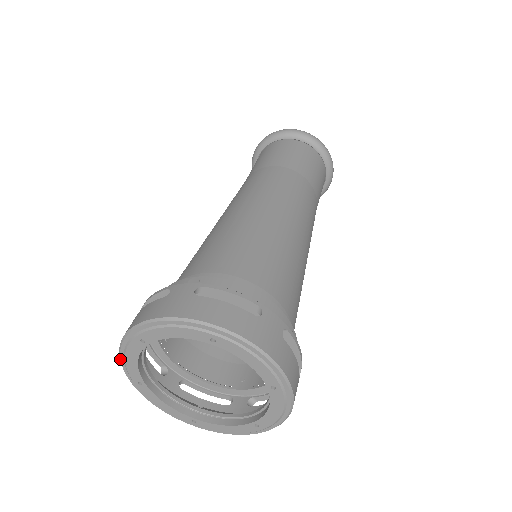
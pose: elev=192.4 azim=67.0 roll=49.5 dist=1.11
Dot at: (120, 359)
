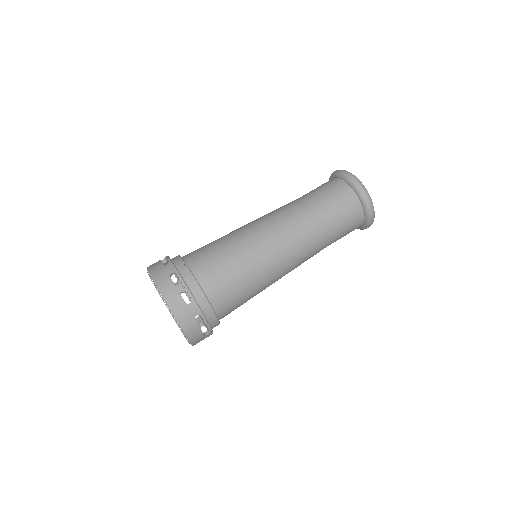
Dot at: occluded
